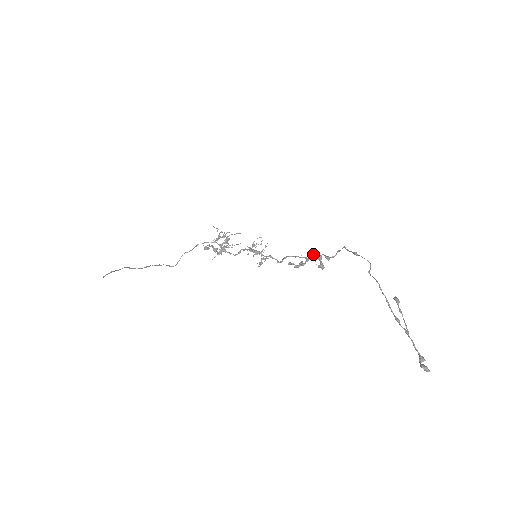
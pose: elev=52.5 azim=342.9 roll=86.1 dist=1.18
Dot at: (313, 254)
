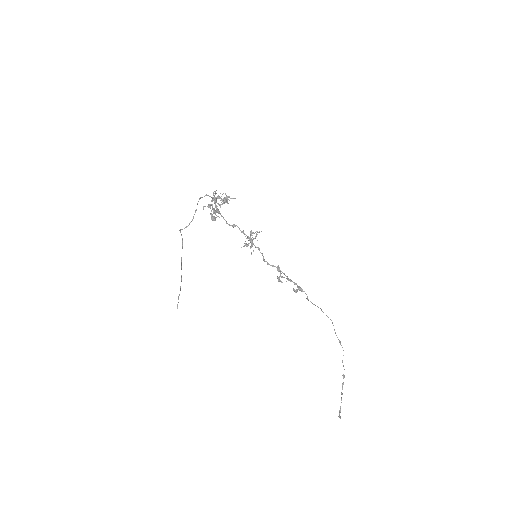
Dot at: occluded
